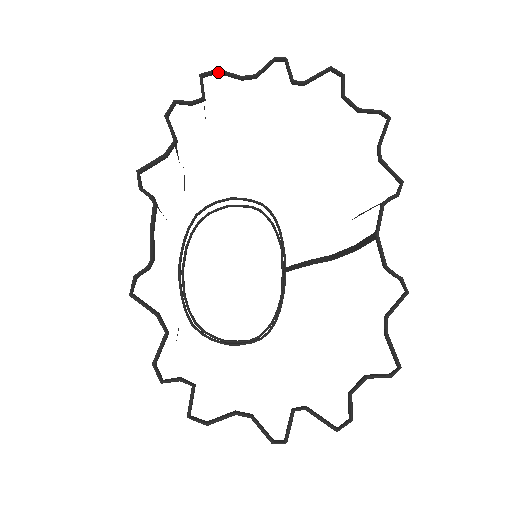
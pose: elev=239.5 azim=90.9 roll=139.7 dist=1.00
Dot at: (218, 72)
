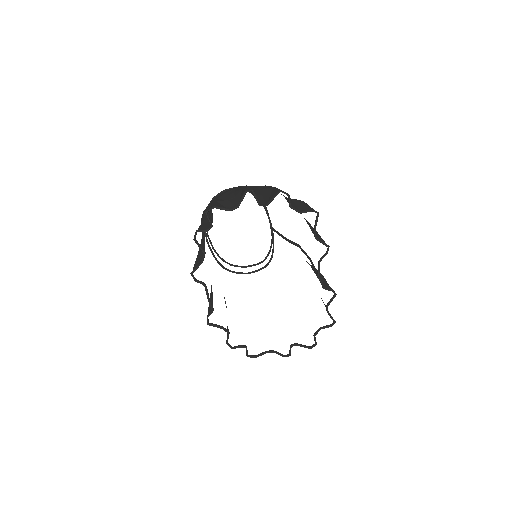
Dot at: occluded
